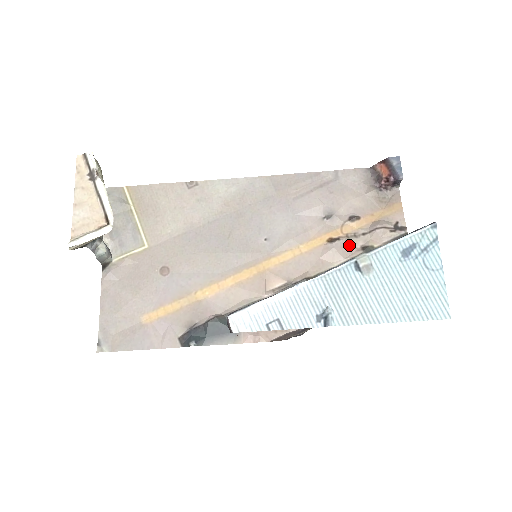
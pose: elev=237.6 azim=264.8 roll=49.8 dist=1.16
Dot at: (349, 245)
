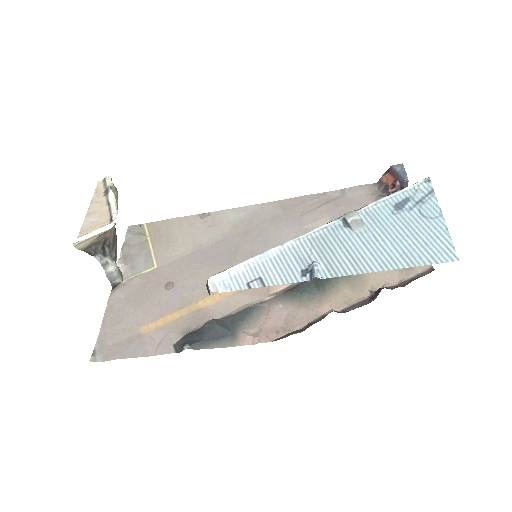
Dot at: occluded
